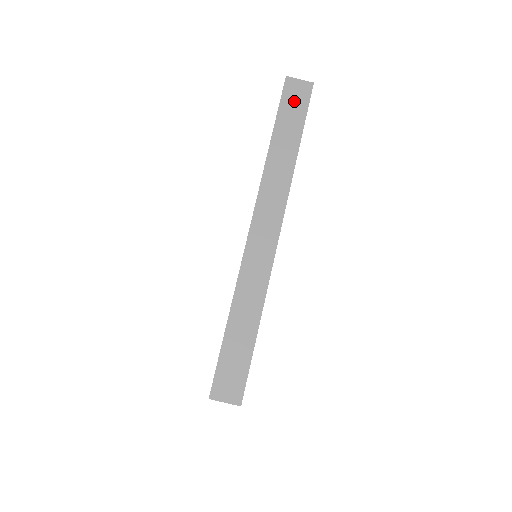
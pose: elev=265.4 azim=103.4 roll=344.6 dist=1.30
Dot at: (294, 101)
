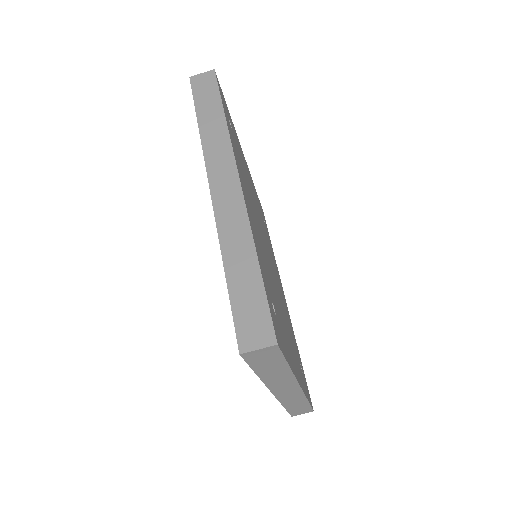
Dot at: (204, 88)
